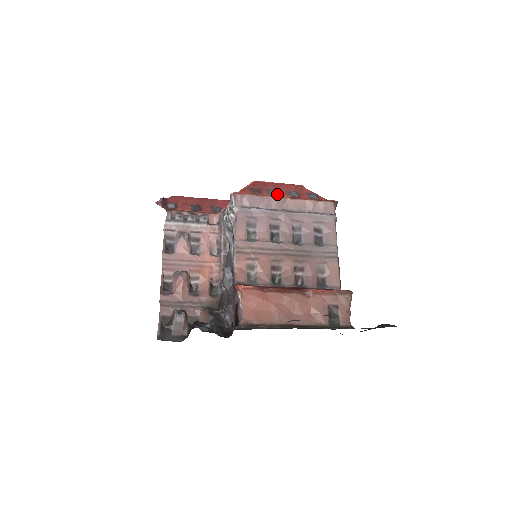
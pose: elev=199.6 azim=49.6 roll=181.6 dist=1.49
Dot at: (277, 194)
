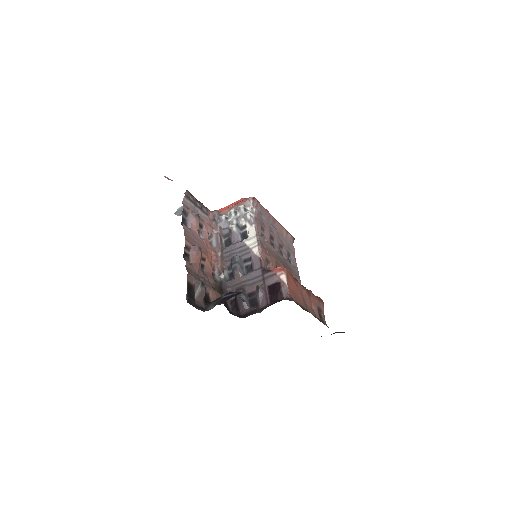
Dot at: occluded
